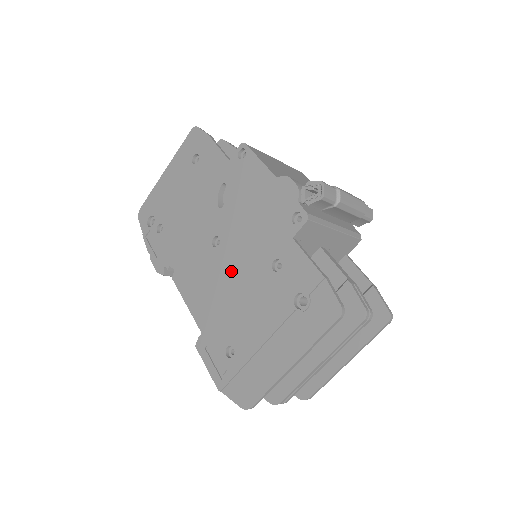
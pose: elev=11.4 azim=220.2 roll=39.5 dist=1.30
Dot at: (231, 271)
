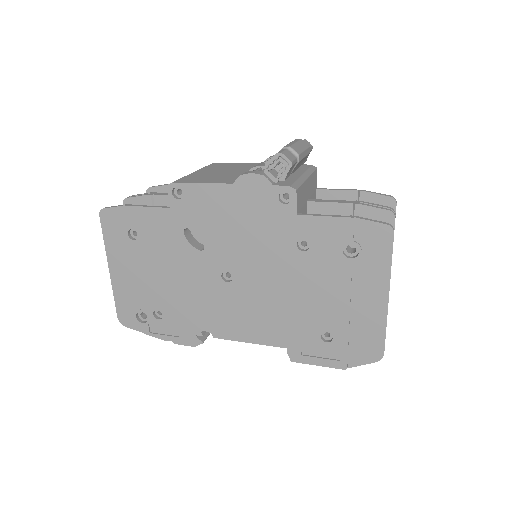
Dot at: (266, 285)
